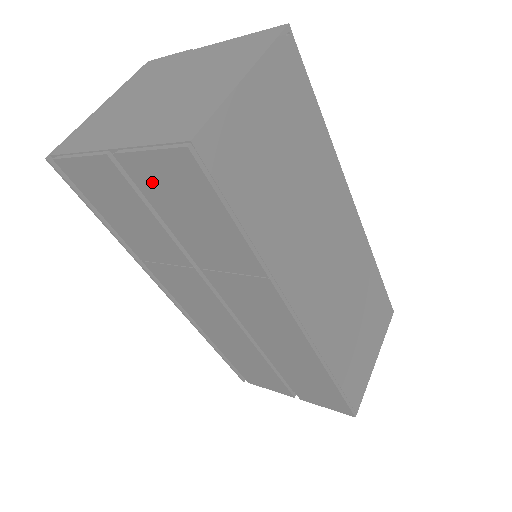
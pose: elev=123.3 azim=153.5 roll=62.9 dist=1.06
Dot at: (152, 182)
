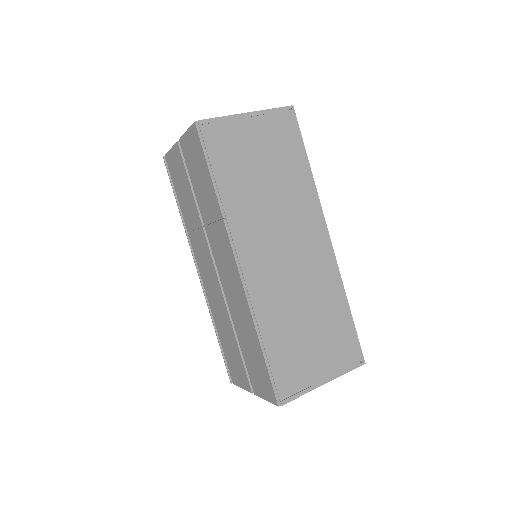
Dot at: (188, 154)
